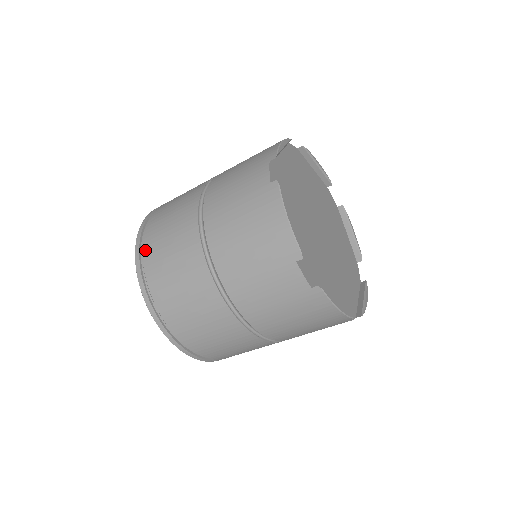
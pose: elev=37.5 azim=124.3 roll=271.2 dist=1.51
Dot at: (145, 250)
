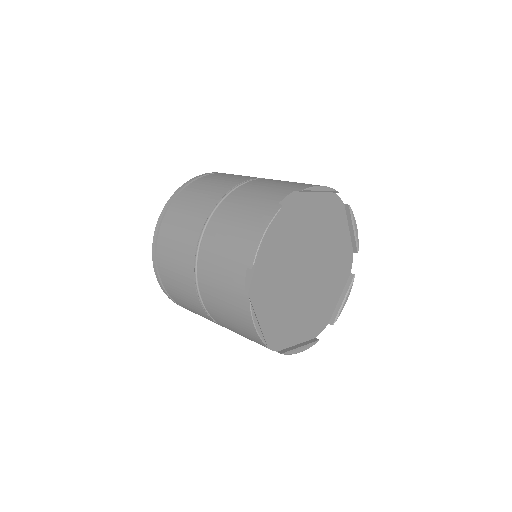
Dot at: occluded
